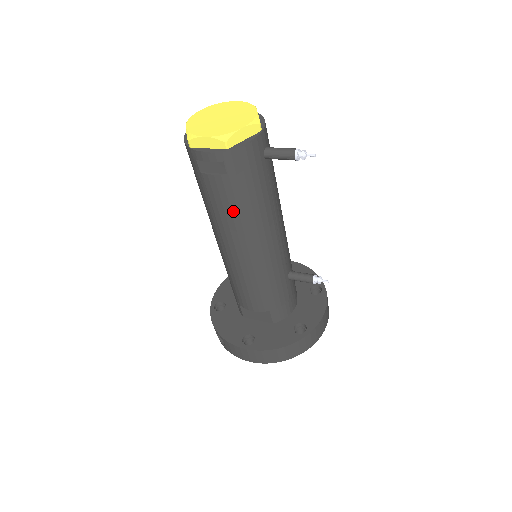
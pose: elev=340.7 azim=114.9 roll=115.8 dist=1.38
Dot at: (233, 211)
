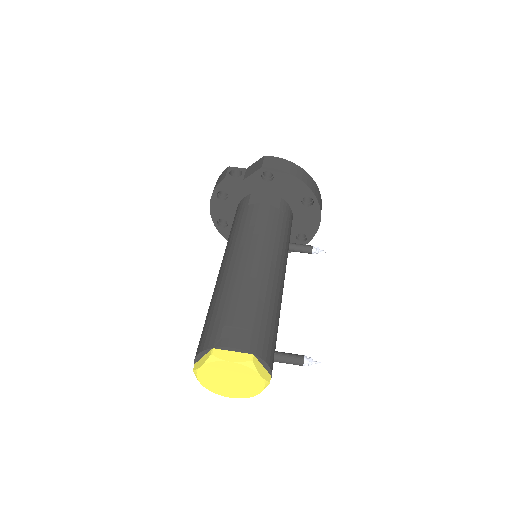
Dot at: occluded
